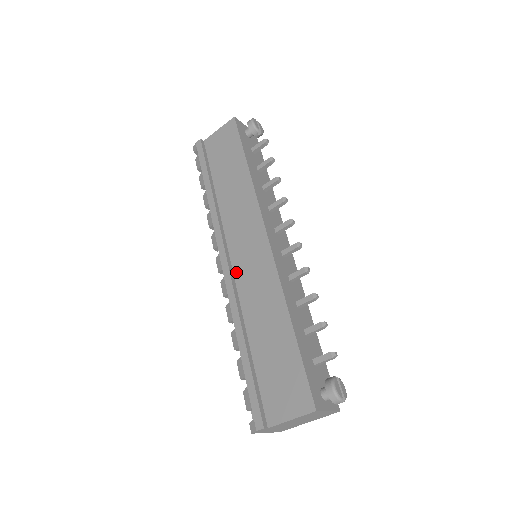
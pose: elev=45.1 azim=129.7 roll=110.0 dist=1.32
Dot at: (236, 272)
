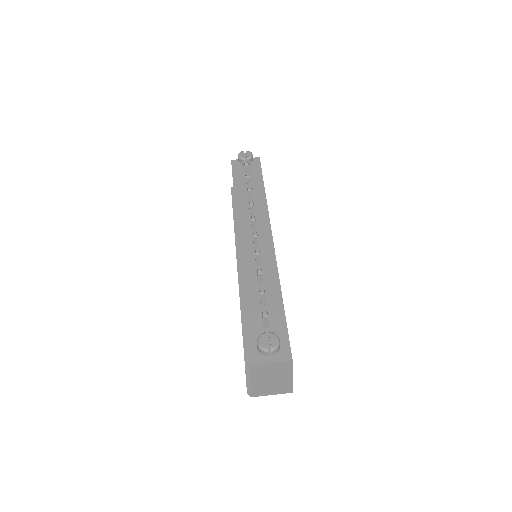
Dot at: occluded
